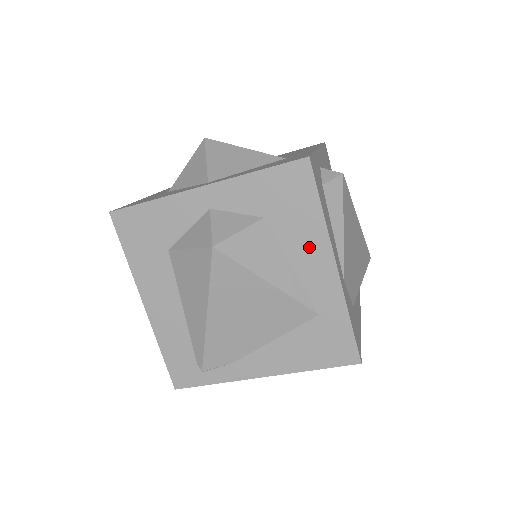
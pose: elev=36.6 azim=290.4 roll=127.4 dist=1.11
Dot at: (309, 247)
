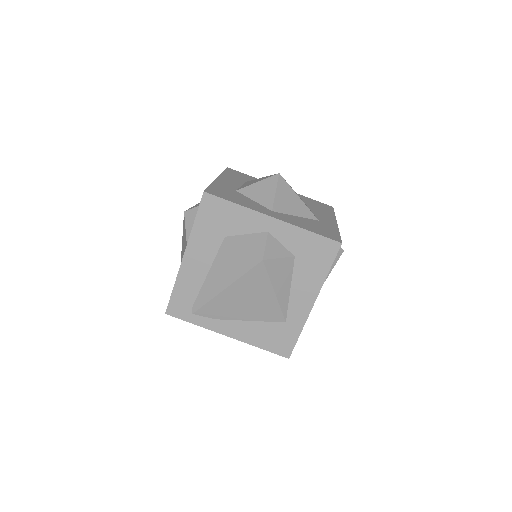
Dot at: (307, 286)
